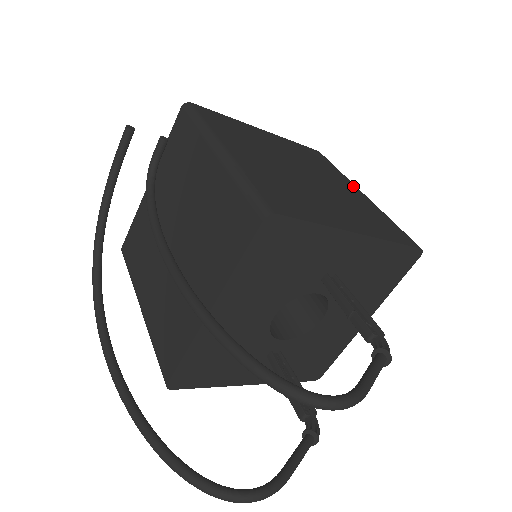
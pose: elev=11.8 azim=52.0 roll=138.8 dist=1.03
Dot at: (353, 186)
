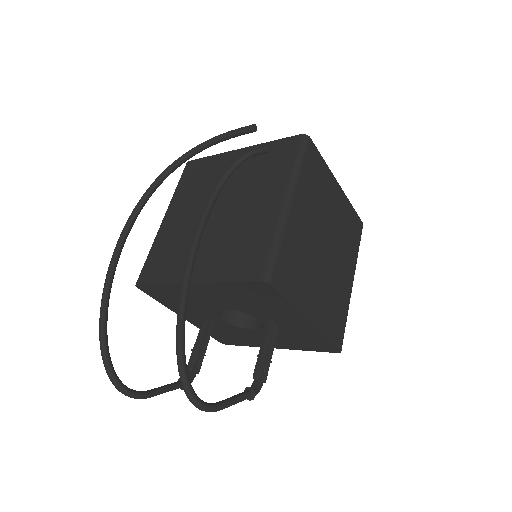
Dot at: (353, 272)
